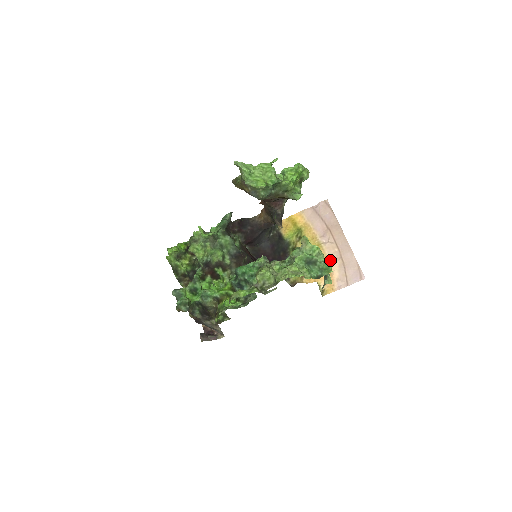
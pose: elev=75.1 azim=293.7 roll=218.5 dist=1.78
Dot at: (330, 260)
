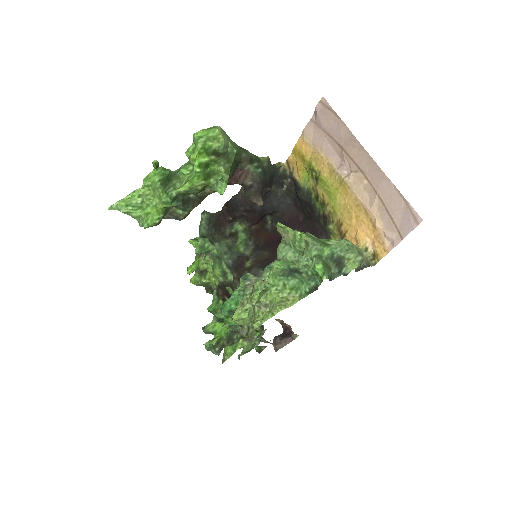
Dot at: (363, 203)
